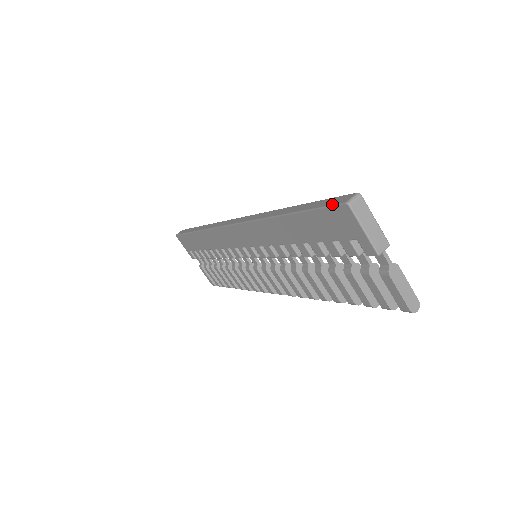
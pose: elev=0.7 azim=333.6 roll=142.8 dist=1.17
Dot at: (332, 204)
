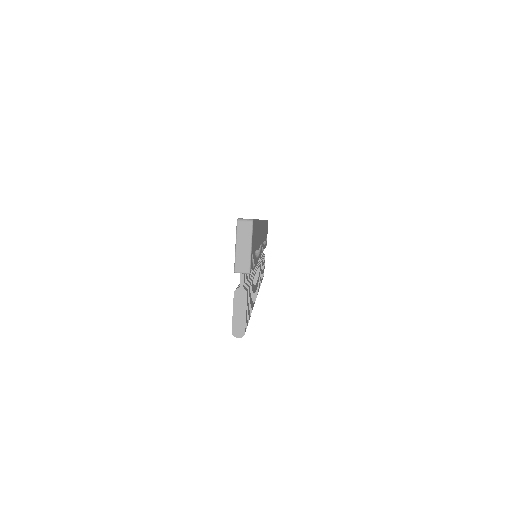
Dot at: occluded
